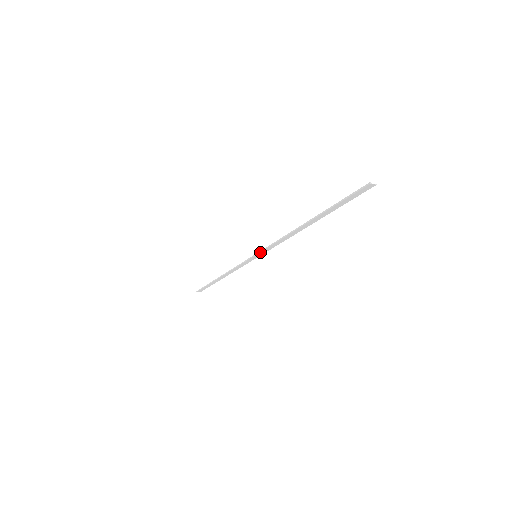
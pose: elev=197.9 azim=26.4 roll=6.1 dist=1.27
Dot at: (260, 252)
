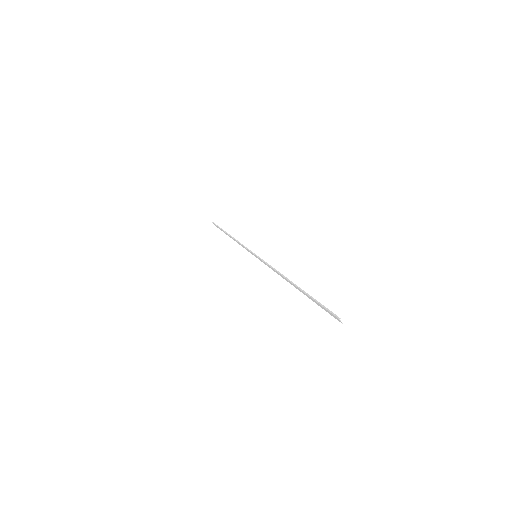
Dot at: (259, 258)
